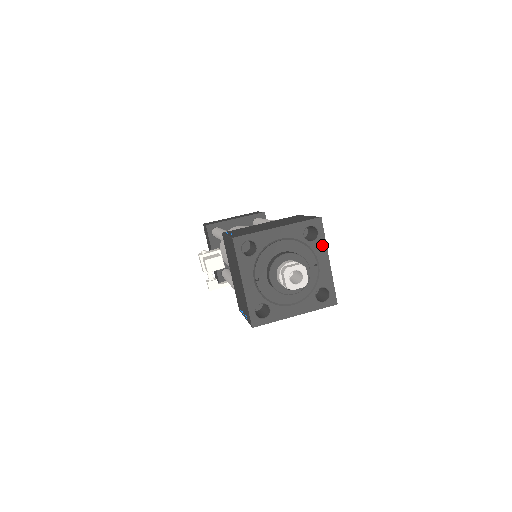
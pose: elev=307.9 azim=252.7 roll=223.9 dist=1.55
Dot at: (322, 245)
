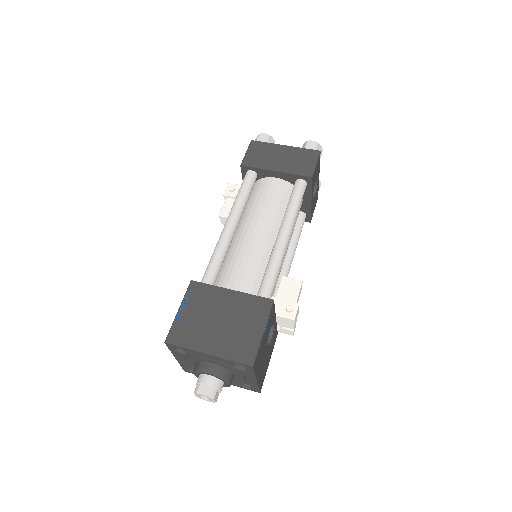
Dot at: (251, 374)
